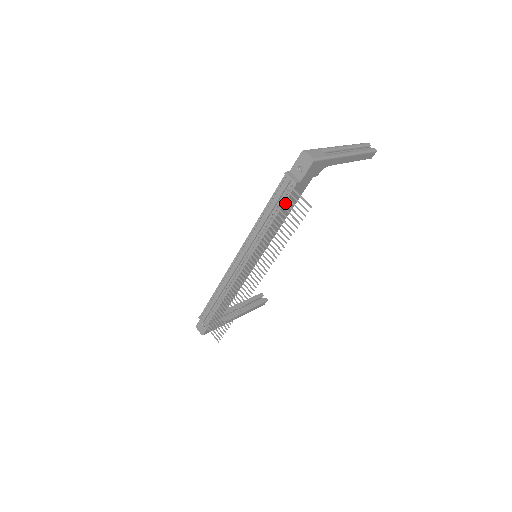
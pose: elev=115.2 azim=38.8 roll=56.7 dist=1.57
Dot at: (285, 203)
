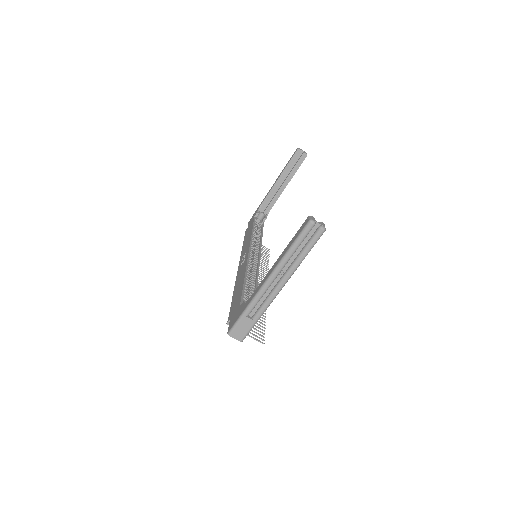
Dot at: occluded
